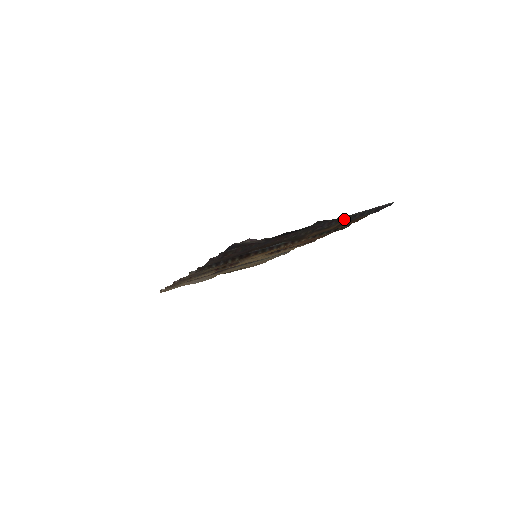
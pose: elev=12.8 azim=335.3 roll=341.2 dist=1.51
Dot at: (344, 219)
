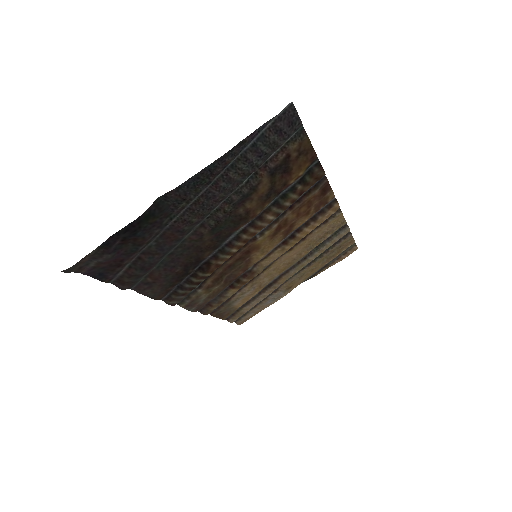
Dot at: (233, 171)
